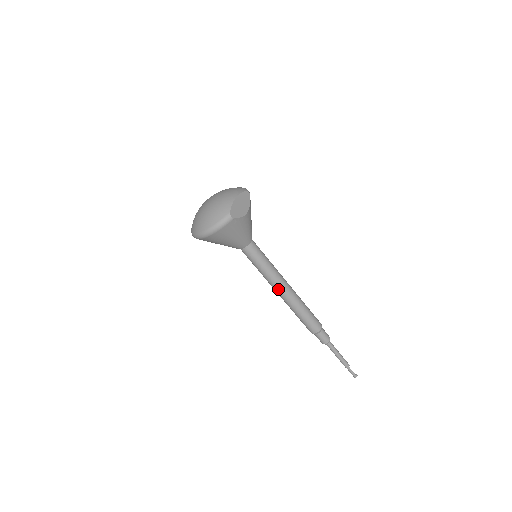
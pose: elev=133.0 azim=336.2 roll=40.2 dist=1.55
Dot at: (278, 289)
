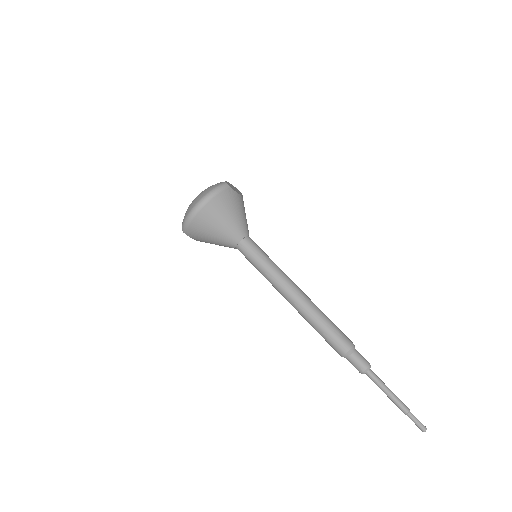
Dot at: (289, 289)
